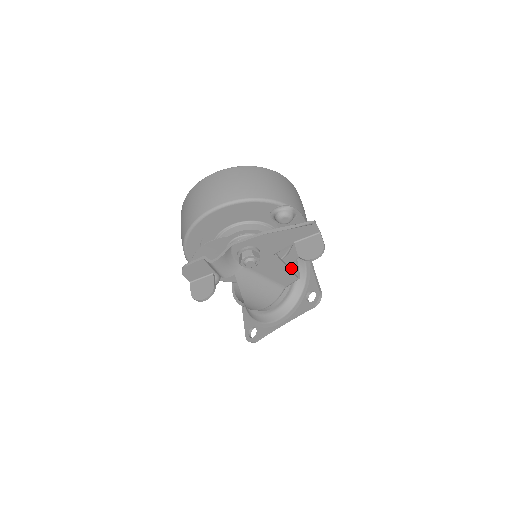
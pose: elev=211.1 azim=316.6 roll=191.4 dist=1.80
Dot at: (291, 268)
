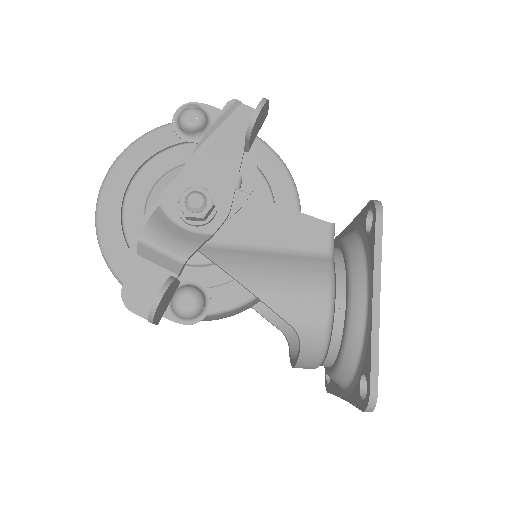
Dot at: occluded
